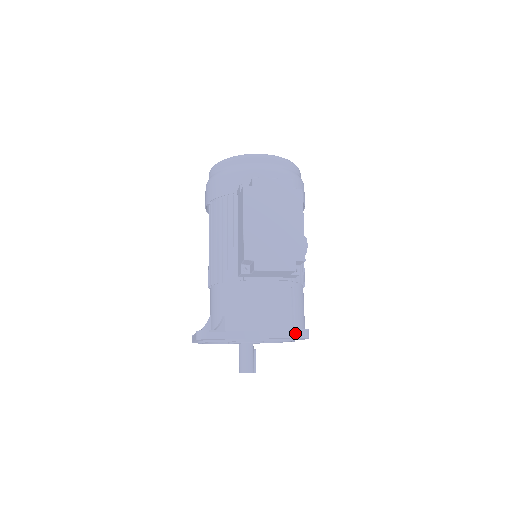
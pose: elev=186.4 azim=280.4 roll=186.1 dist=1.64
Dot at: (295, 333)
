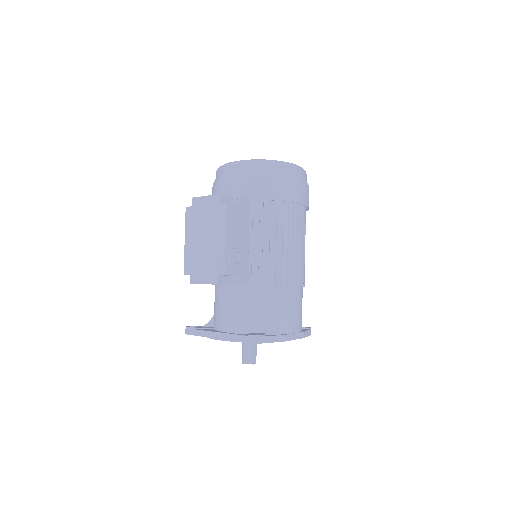
Dot at: (246, 338)
